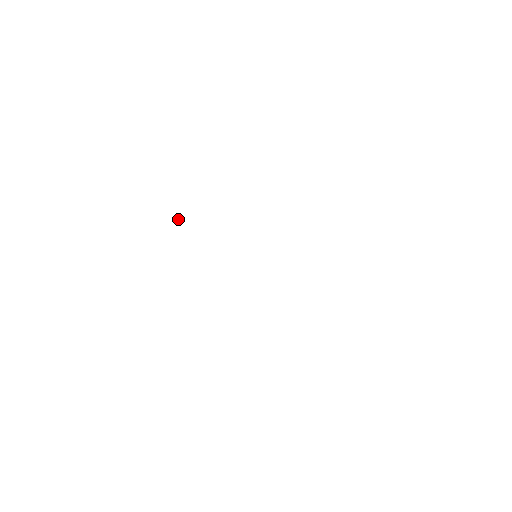
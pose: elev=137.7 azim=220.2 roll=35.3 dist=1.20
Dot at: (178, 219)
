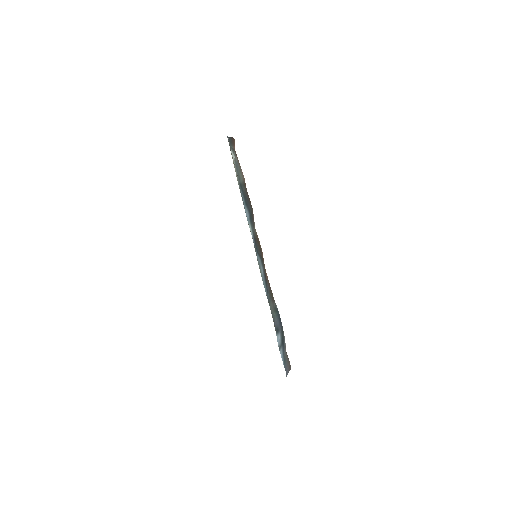
Dot at: occluded
